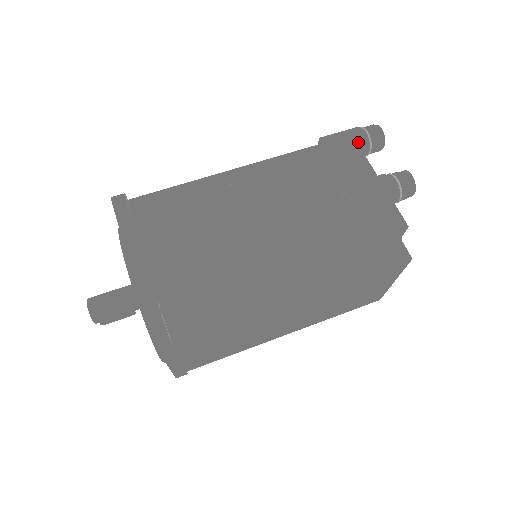
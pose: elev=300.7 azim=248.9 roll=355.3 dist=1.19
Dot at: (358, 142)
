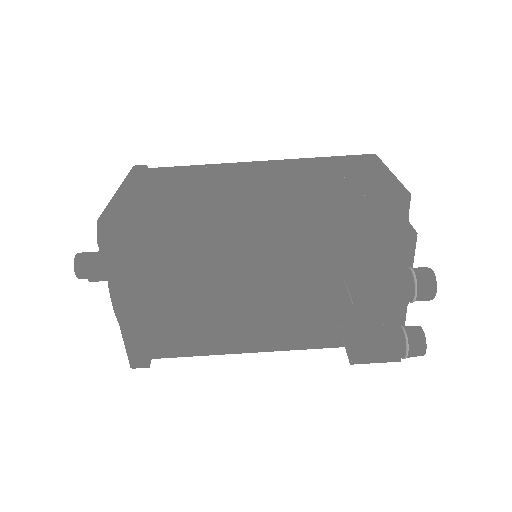
Dot at: (397, 303)
